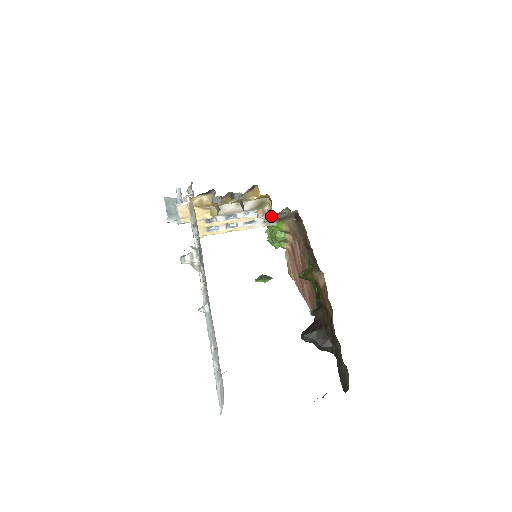
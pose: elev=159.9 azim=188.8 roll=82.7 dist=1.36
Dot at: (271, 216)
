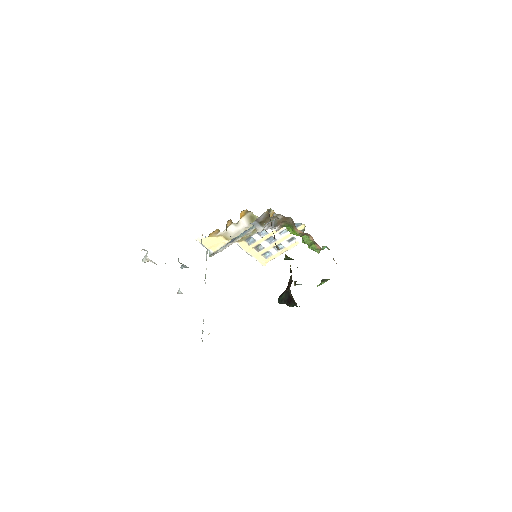
Dot at: (284, 226)
